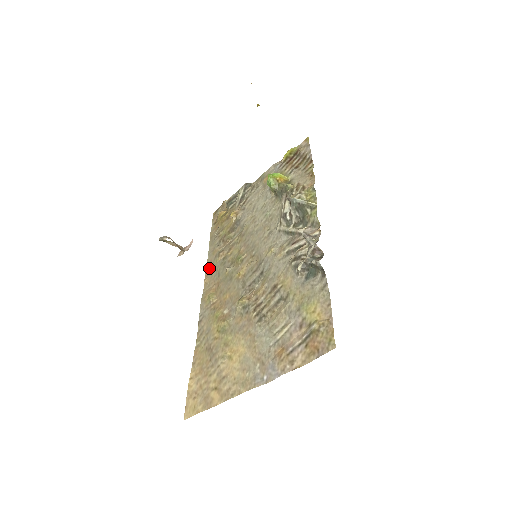
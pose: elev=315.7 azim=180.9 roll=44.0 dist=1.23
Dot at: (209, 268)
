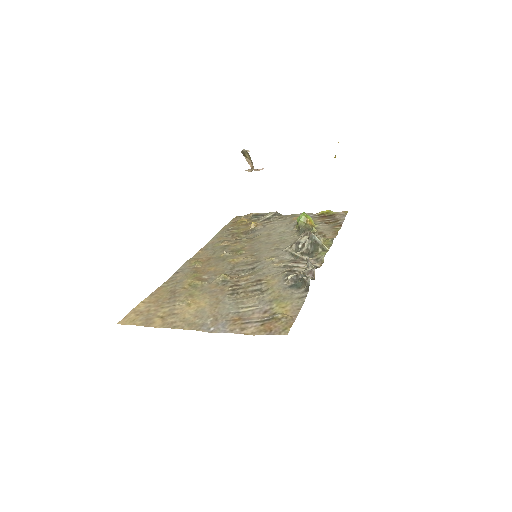
Dot at: (208, 246)
